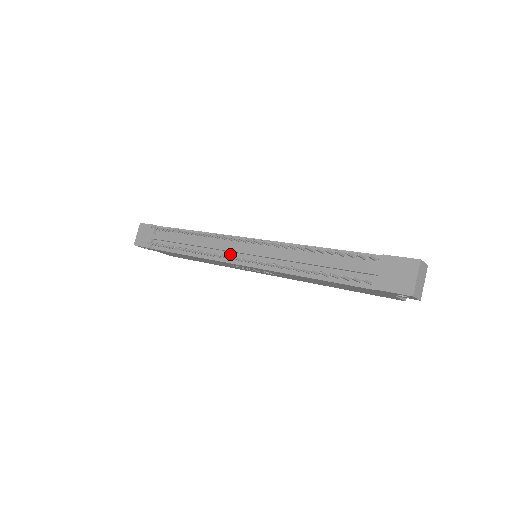
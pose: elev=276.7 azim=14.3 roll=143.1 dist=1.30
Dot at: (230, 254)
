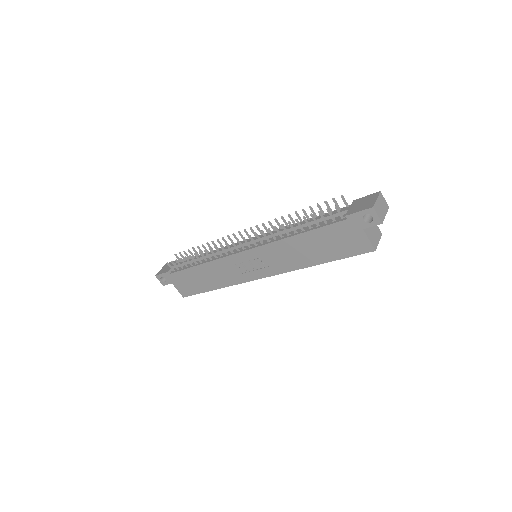
Dot at: (235, 250)
